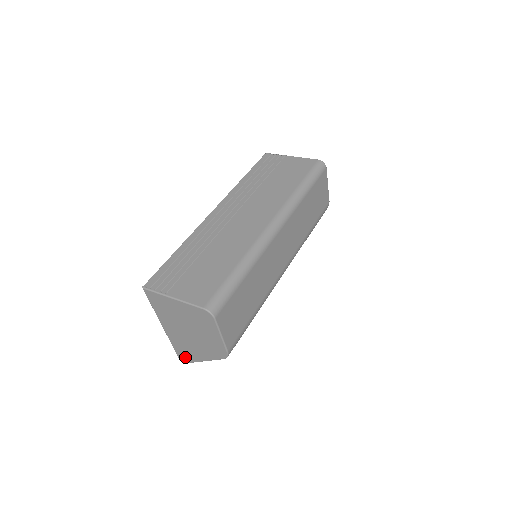
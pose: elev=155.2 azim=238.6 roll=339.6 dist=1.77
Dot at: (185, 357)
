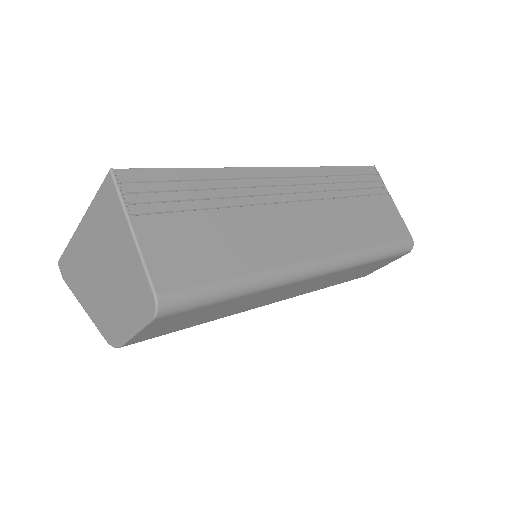
Dot at: (66, 272)
